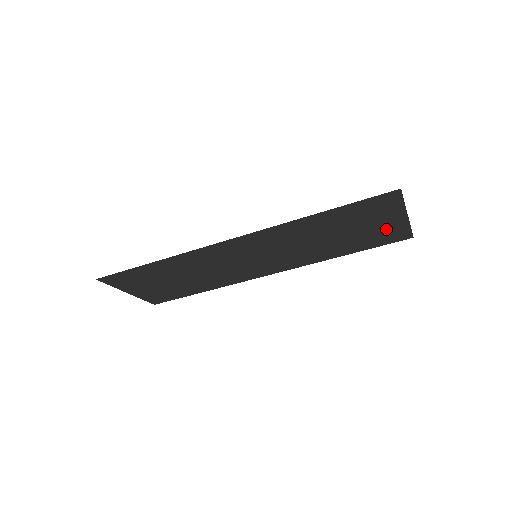
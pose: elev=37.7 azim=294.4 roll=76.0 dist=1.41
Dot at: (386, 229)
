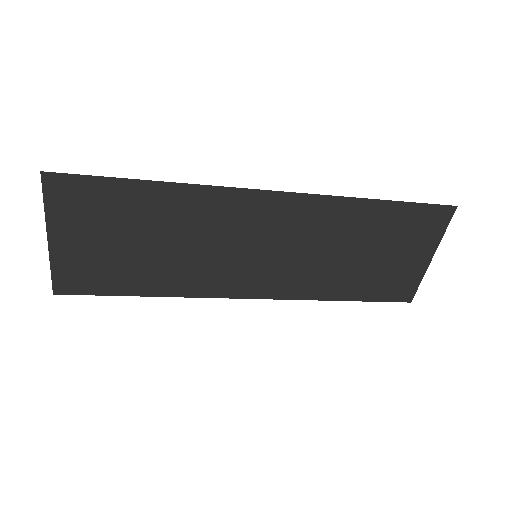
Dot at: (404, 271)
